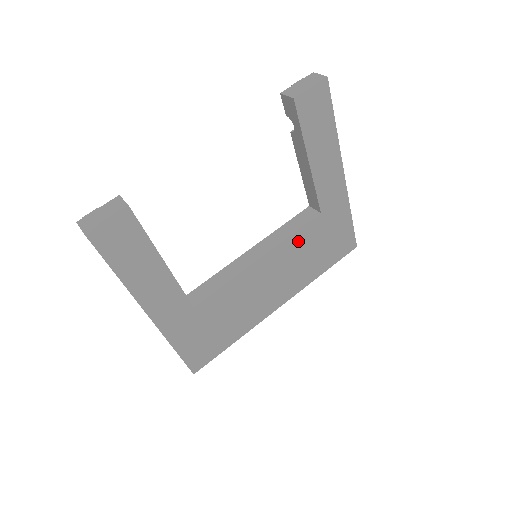
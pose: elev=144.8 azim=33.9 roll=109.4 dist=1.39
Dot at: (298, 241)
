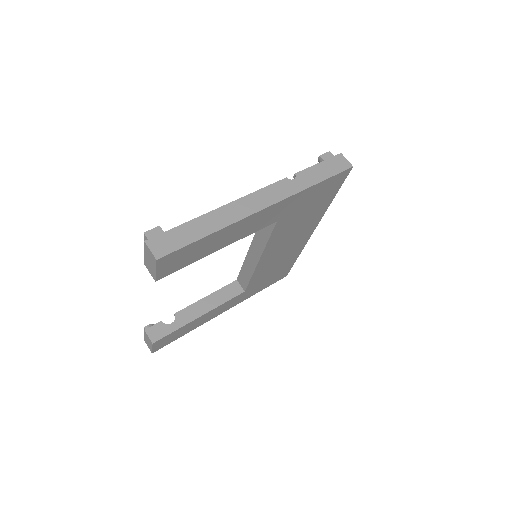
Dot at: (279, 234)
